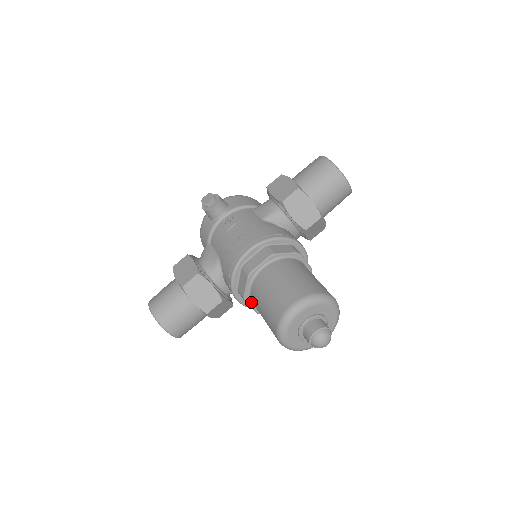
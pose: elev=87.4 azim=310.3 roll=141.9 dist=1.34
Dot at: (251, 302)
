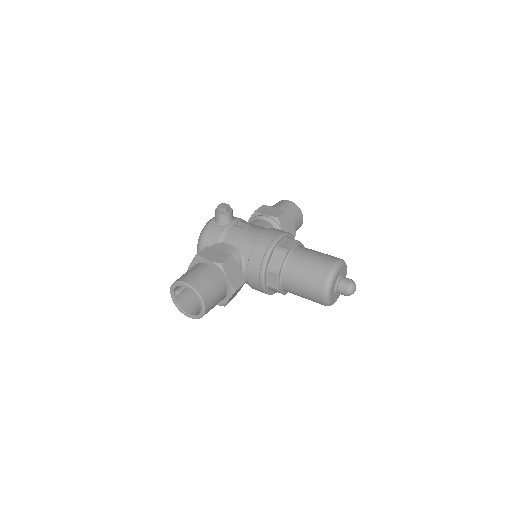
Dot at: (280, 276)
